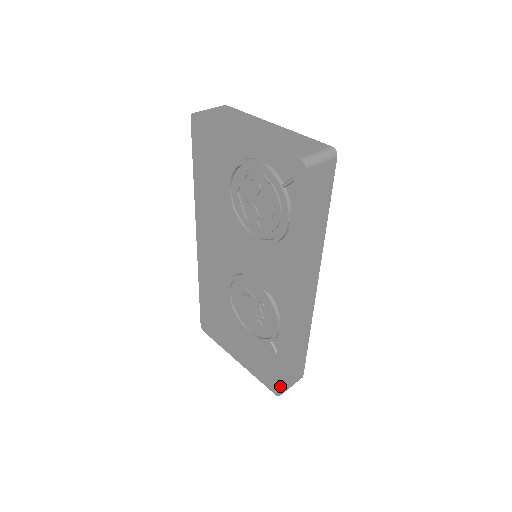
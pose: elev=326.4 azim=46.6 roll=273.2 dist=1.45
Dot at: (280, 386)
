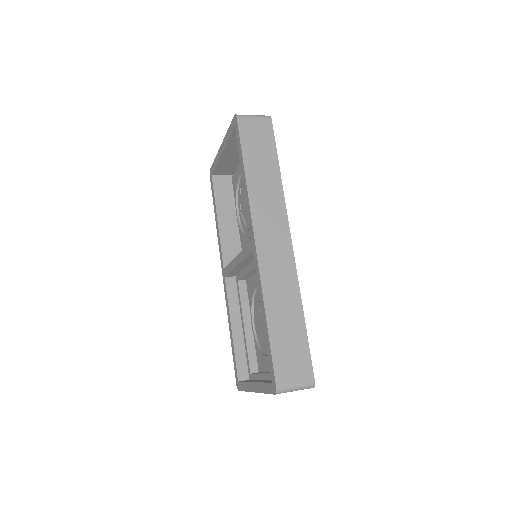
Dot at: (273, 371)
